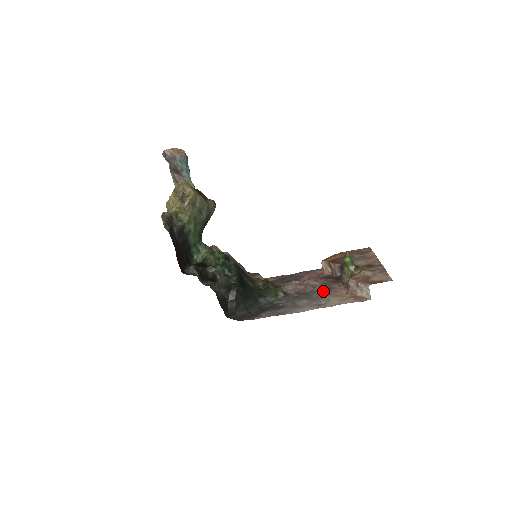
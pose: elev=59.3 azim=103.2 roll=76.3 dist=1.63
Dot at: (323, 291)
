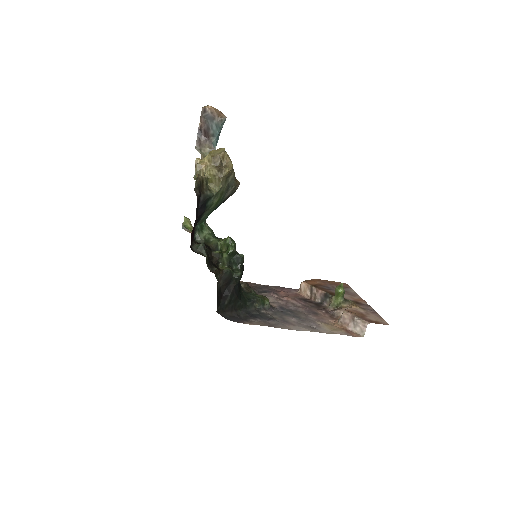
Dot at: (309, 314)
